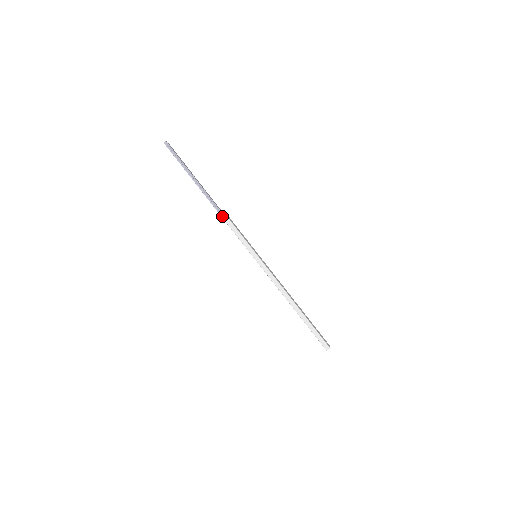
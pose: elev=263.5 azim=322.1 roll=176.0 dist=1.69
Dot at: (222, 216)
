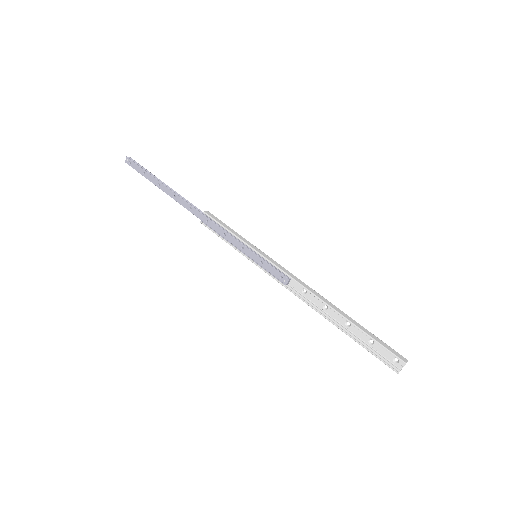
Dot at: (205, 212)
